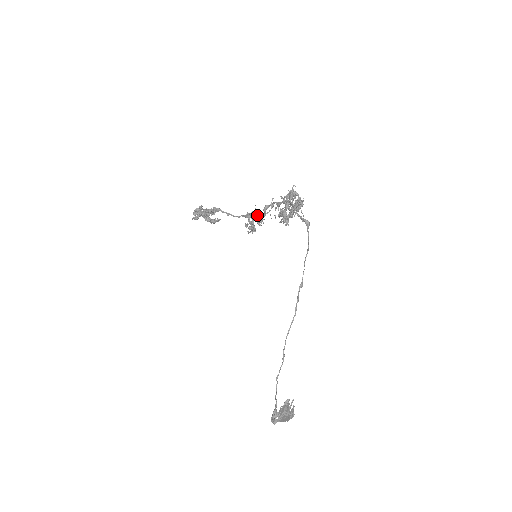
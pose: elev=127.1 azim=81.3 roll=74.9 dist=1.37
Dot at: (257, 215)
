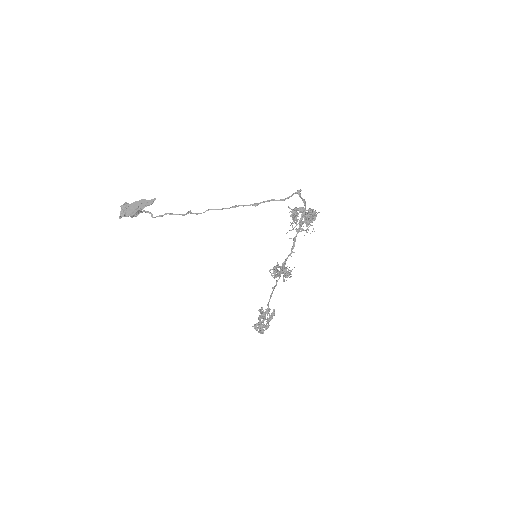
Dot at: (288, 272)
